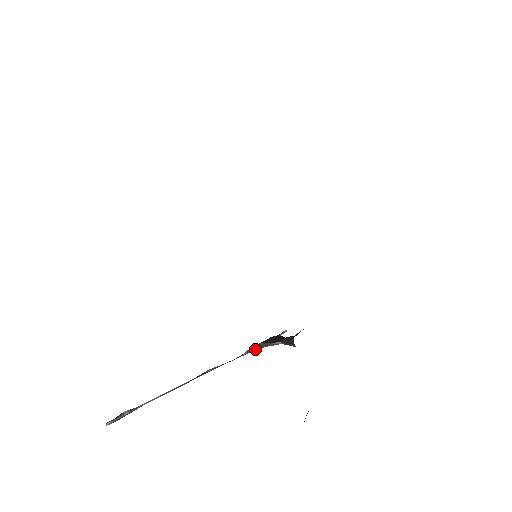
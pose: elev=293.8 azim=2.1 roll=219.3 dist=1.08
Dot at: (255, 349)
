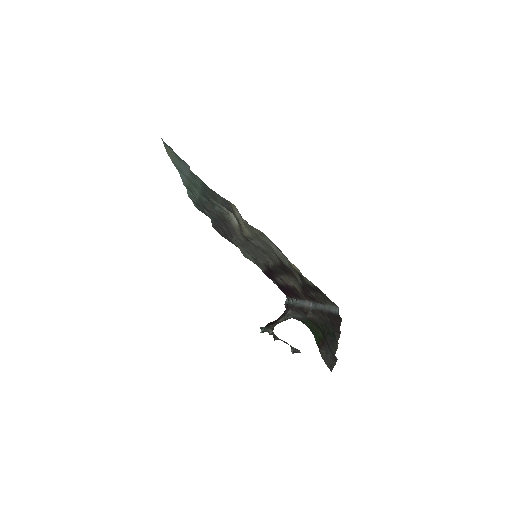
Dot at: (273, 328)
